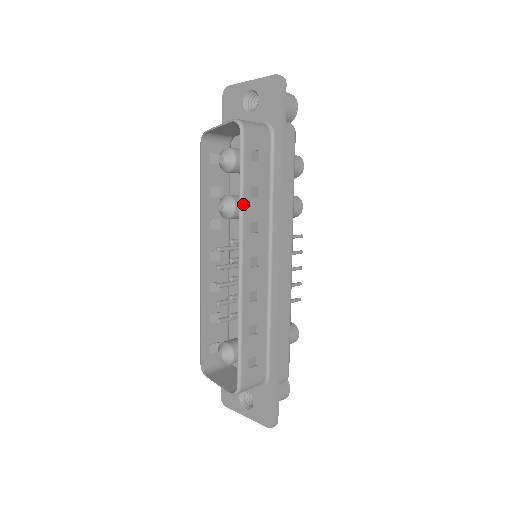
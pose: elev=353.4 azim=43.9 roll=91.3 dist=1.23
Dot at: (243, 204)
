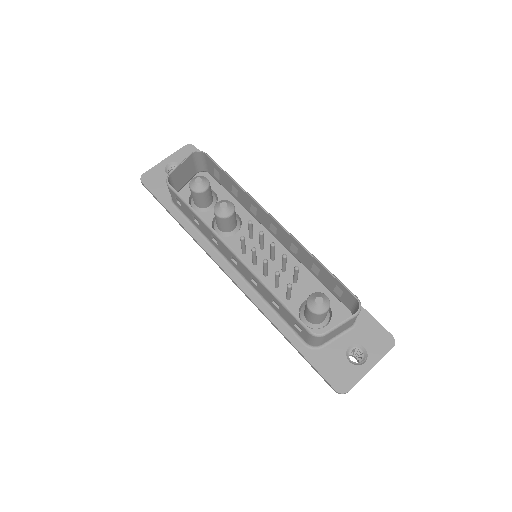
Dot at: (242, 188)
